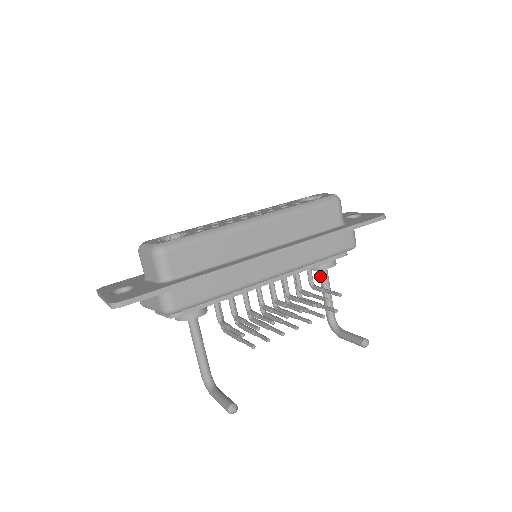
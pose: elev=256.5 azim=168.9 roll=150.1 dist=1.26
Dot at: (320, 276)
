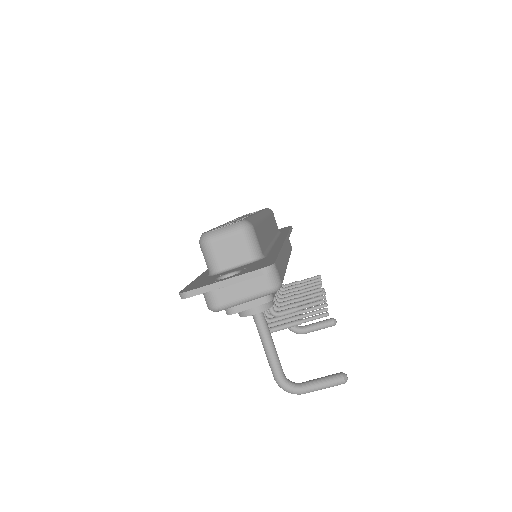
Dot at: occluded
